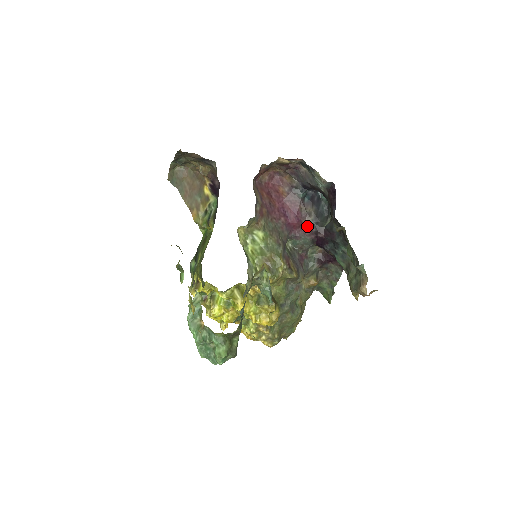
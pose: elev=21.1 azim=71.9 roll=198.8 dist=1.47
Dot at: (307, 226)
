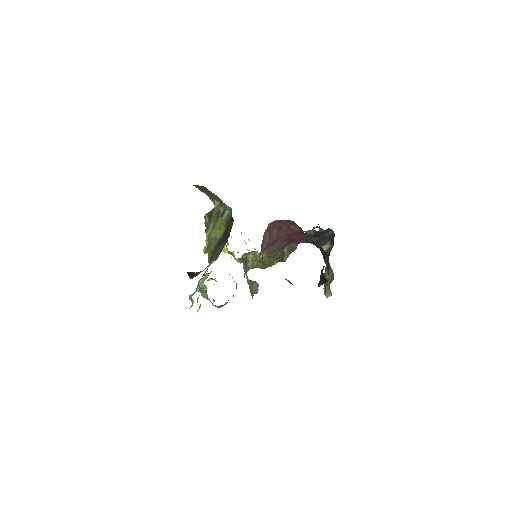
Dot at: (307, 242)
